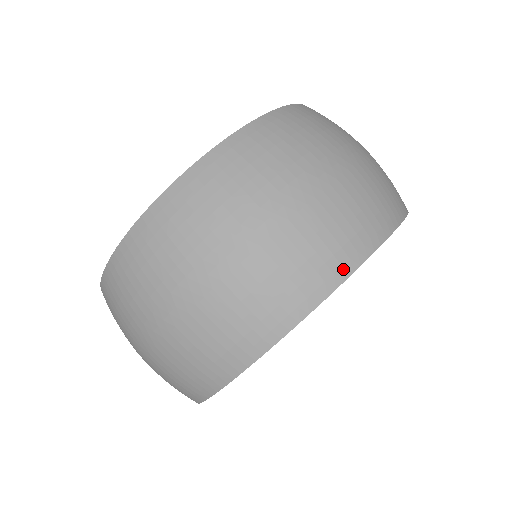
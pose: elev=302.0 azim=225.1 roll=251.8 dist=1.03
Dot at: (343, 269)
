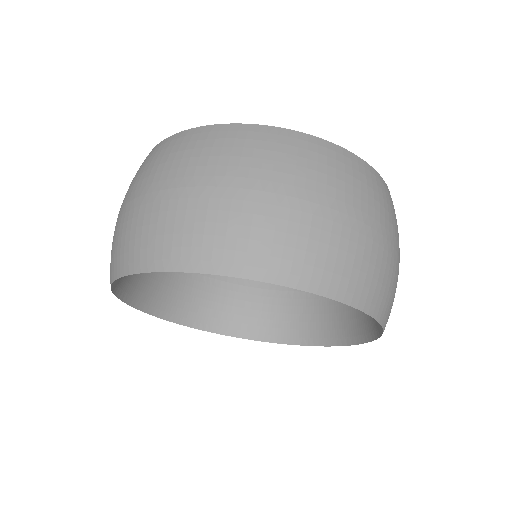
Dot at: (200, 263)
